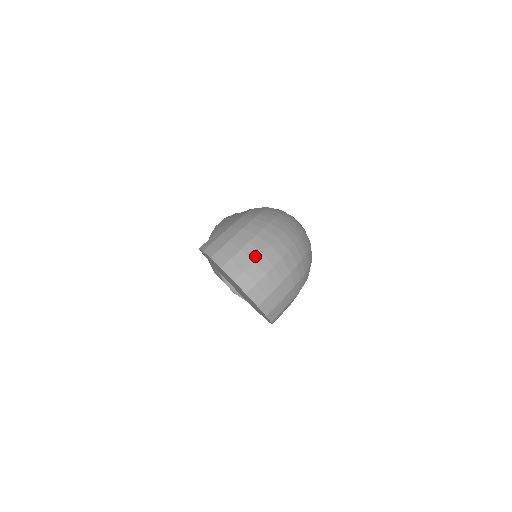
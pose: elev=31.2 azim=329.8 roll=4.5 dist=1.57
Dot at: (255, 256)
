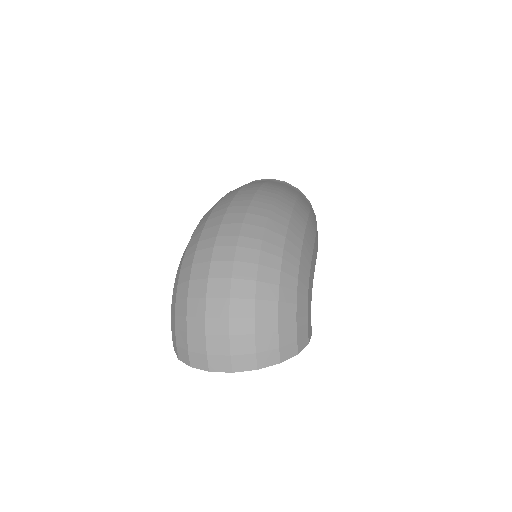
Dot at: (202, 327)
